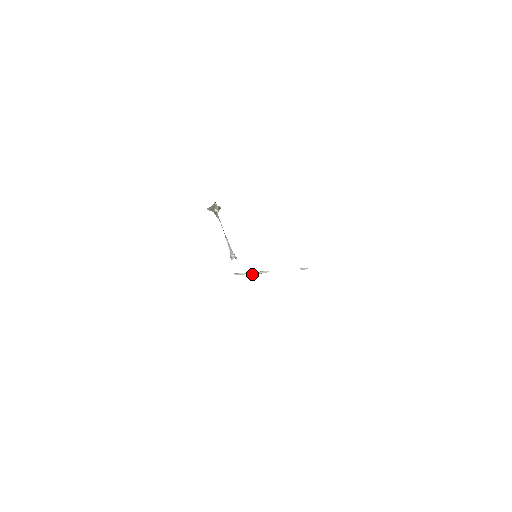
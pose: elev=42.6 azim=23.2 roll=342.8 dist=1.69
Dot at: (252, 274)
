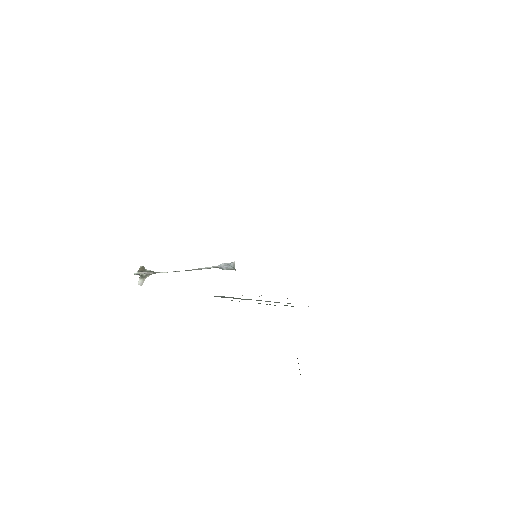
Dot at: occluded
